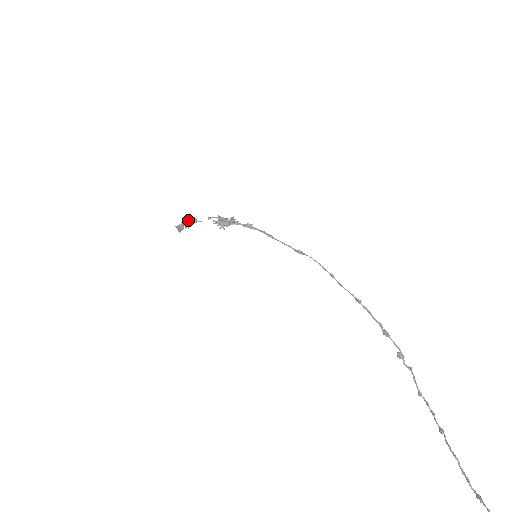
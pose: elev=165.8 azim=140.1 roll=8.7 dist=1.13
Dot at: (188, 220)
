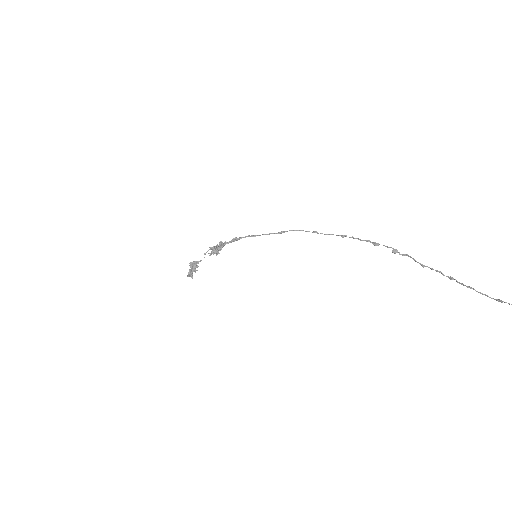
Dot at: (193, 266)
